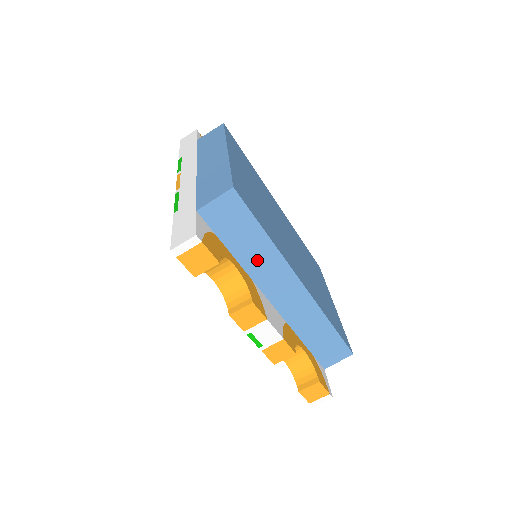
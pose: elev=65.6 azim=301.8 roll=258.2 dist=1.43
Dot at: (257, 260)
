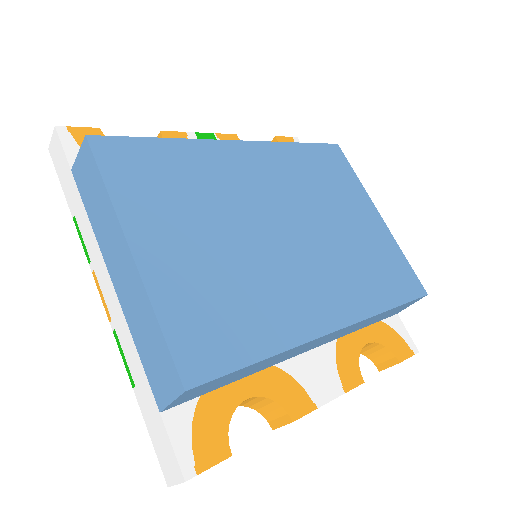
Dot at: (269, 363)
